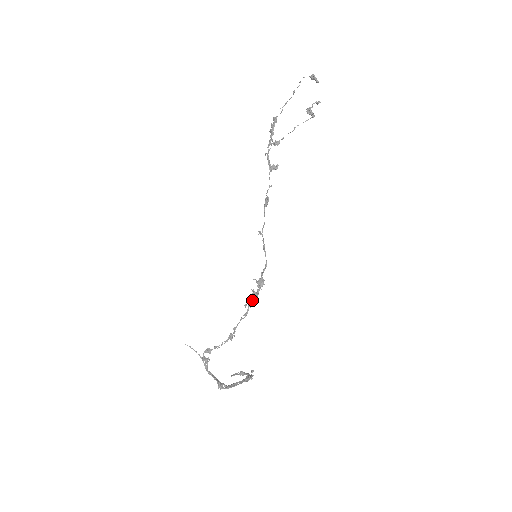
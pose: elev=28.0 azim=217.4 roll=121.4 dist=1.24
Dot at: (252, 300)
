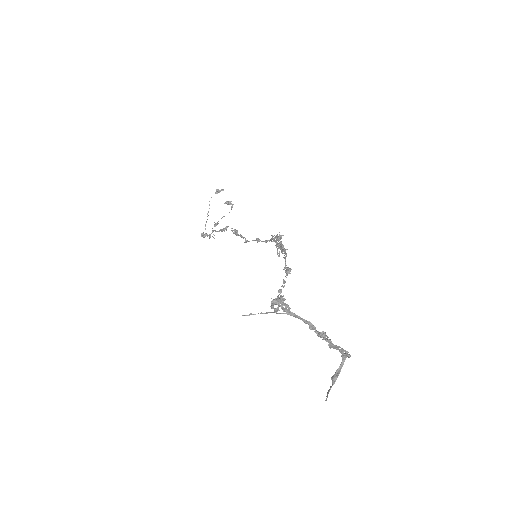
Dot at: (281, 244)
